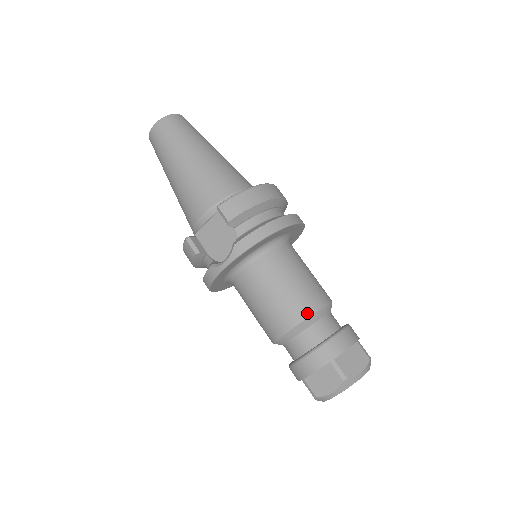
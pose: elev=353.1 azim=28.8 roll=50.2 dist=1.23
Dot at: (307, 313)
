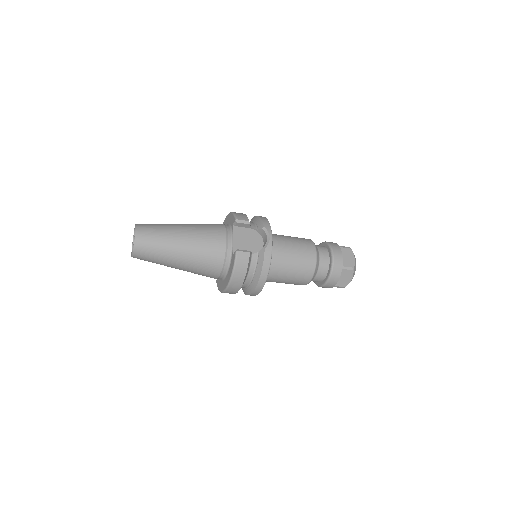
Dot at: (311, 240)
